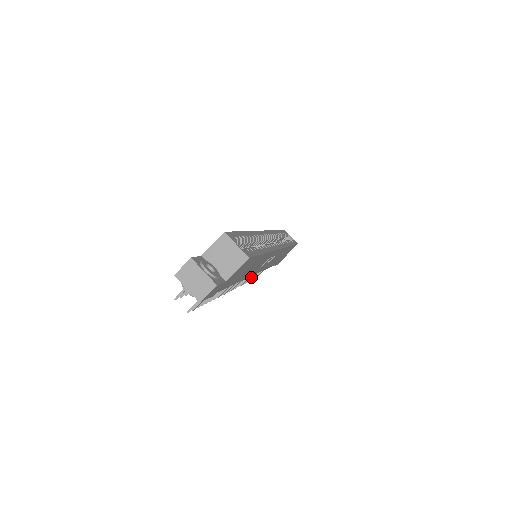
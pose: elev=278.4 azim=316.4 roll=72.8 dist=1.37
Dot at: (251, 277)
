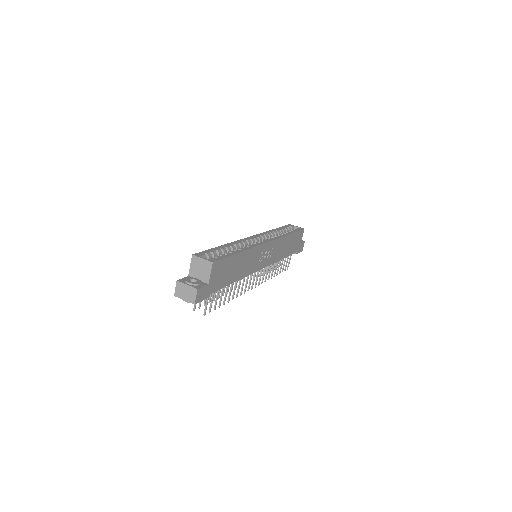
Dot at: (272, 272)
